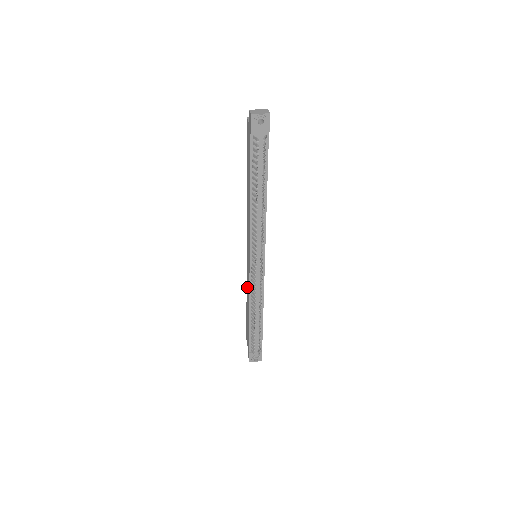
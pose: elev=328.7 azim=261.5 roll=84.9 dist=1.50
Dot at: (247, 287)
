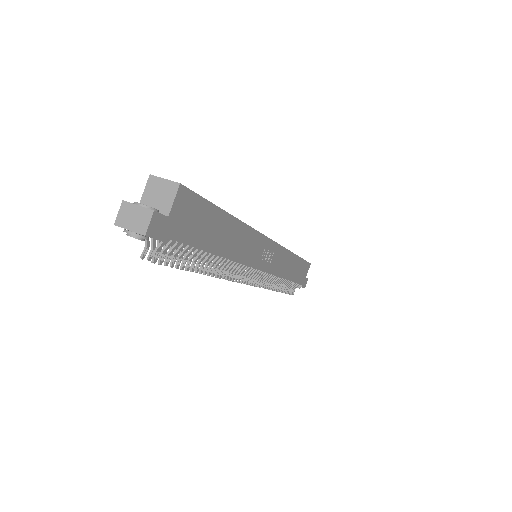
Dot at: occluded
